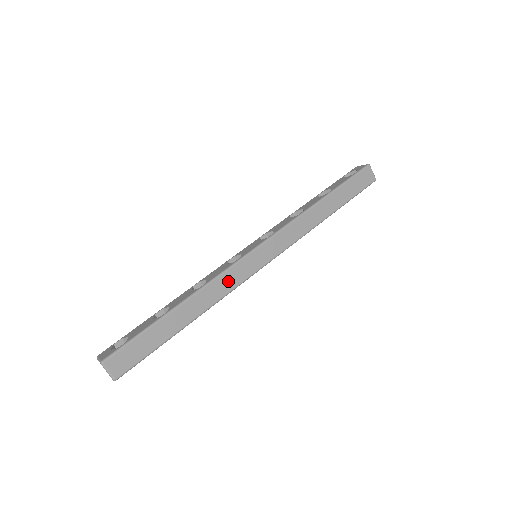
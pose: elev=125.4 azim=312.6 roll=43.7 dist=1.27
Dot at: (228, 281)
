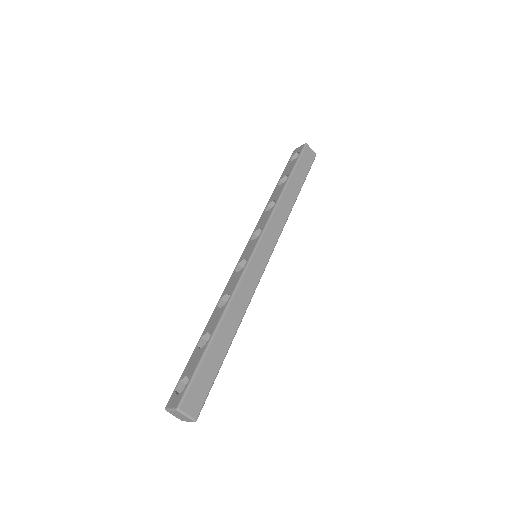
Dot at: (247, 286)
